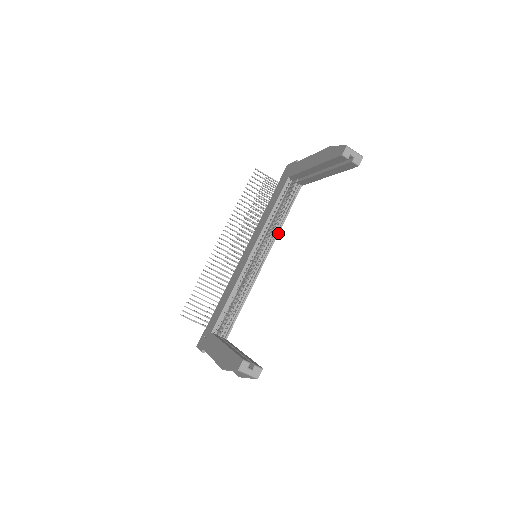
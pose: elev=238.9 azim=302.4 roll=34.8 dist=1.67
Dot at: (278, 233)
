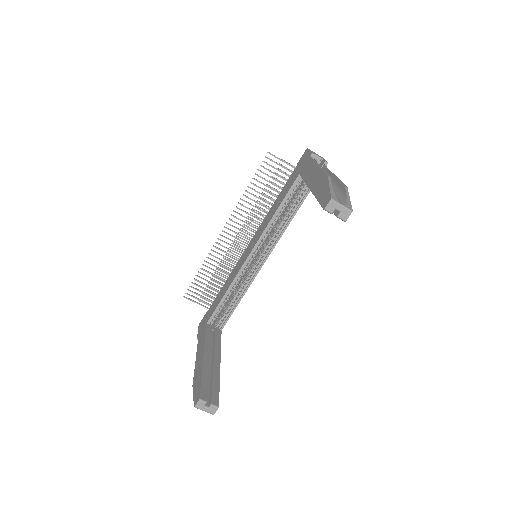
Dot at: (282, 234)
